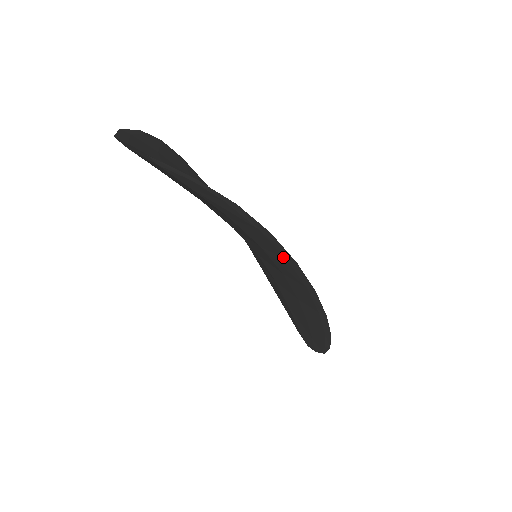
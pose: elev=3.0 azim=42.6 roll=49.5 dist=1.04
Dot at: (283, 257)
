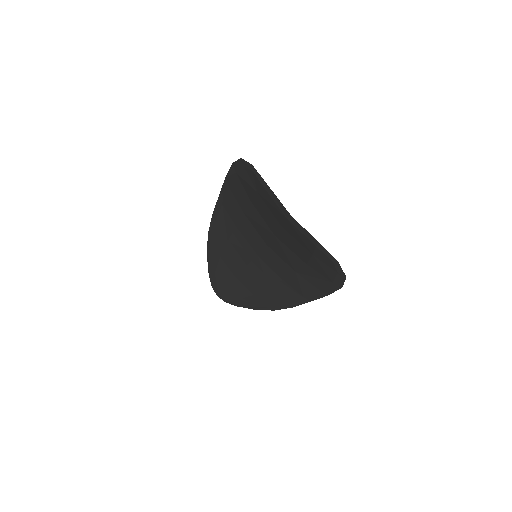
Dot at: (318, 288)
